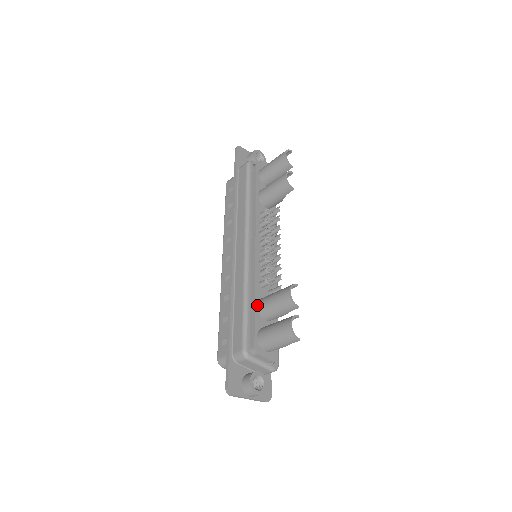
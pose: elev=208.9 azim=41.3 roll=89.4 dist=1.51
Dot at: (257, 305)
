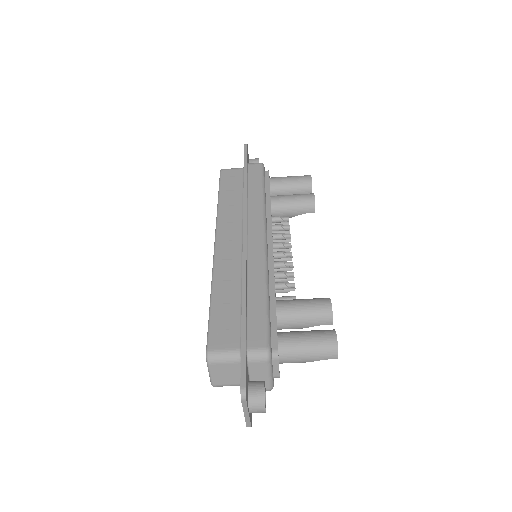
Dot at: (276, 305)
